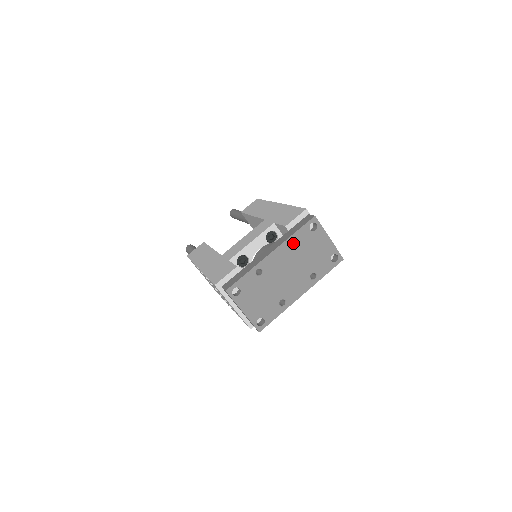
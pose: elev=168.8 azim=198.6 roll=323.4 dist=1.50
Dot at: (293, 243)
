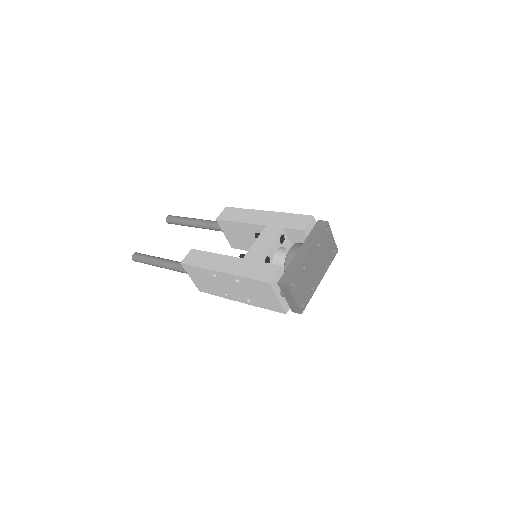
Dot at: (317, 243)
